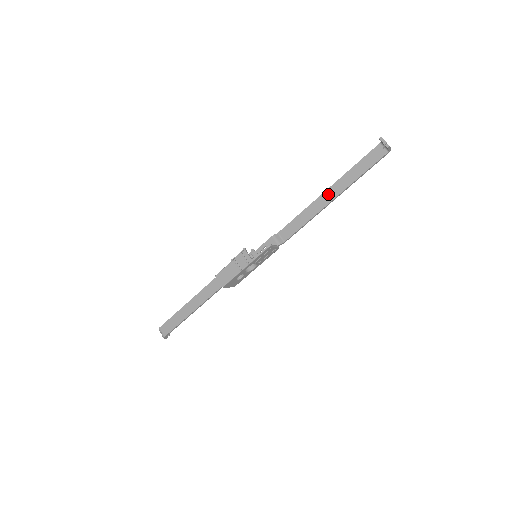
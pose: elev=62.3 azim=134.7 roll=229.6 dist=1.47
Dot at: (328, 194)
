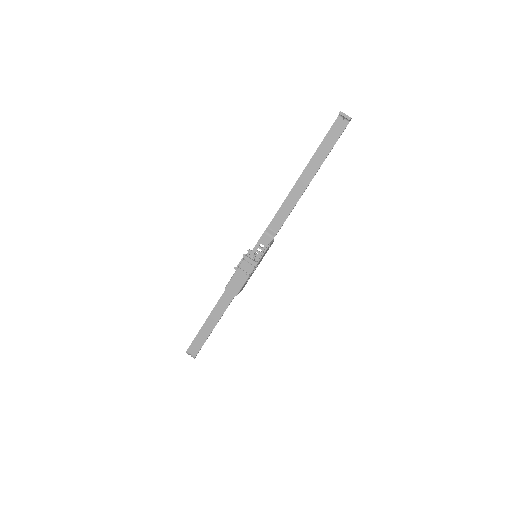
Dot at: (304, 177)
